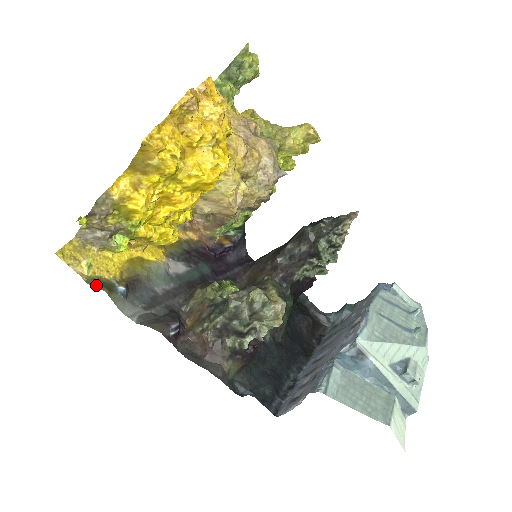
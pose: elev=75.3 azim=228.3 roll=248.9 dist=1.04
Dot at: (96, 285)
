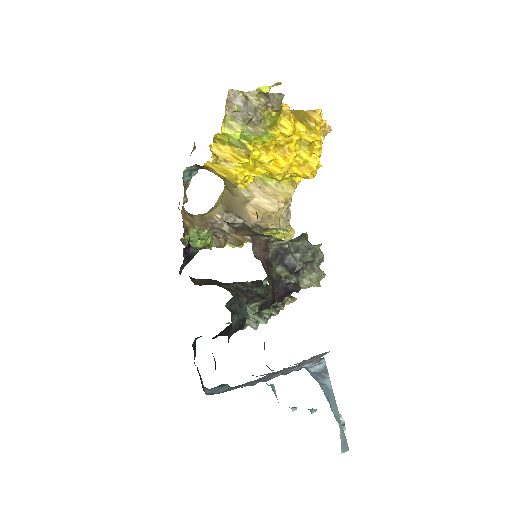
Dot at: occluded
